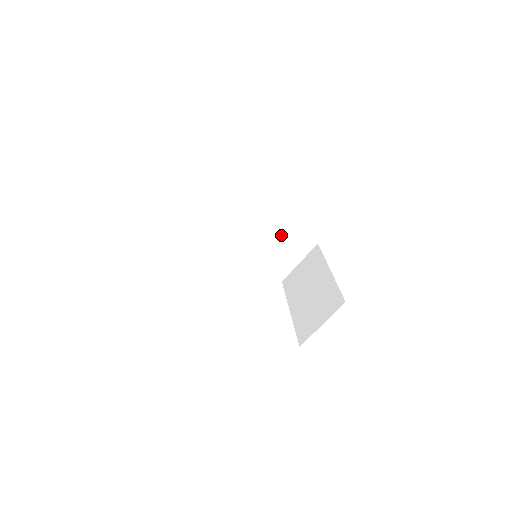
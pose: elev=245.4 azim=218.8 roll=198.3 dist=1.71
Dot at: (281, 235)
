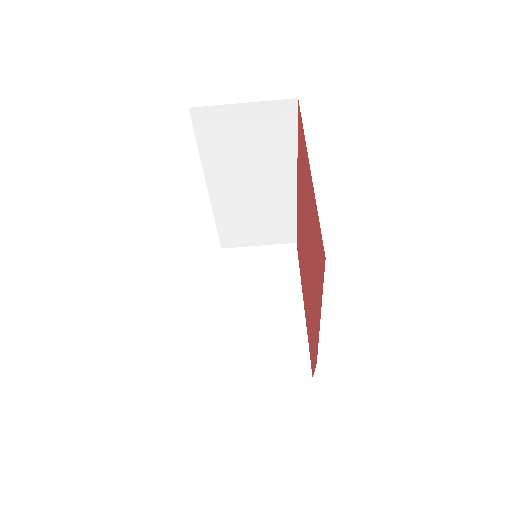
Dot at: (275, 213)
